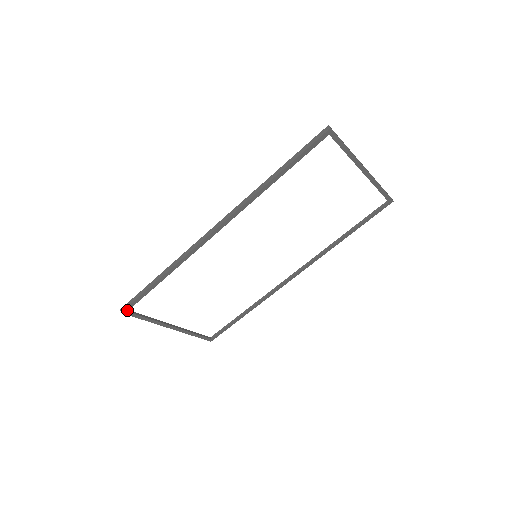
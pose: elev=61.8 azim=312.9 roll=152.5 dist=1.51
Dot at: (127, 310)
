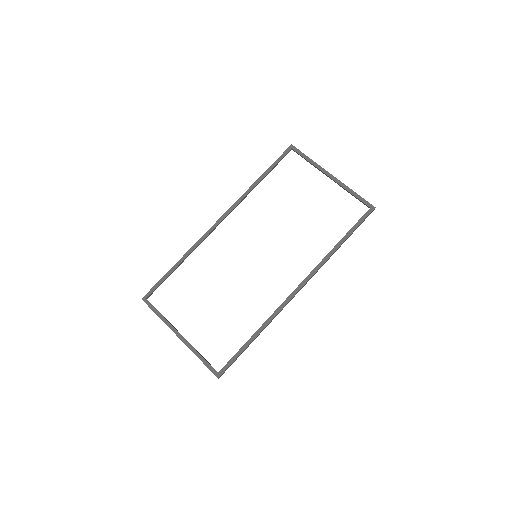
Dot at: (147, 297)
